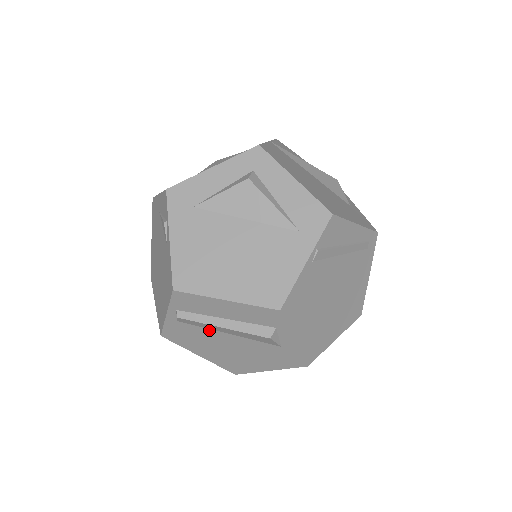
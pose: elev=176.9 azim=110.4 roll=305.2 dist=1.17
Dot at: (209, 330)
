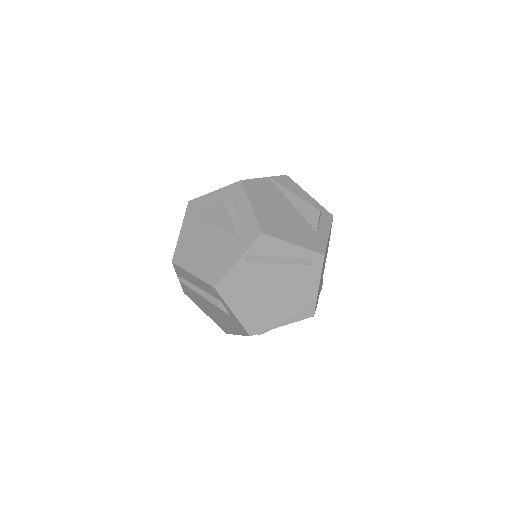
Dot at: (198, 294)
